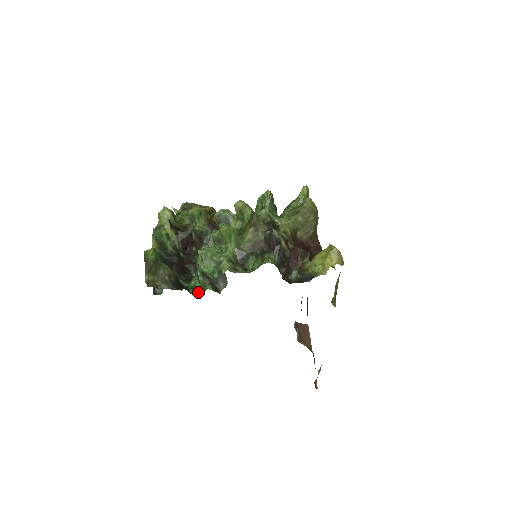
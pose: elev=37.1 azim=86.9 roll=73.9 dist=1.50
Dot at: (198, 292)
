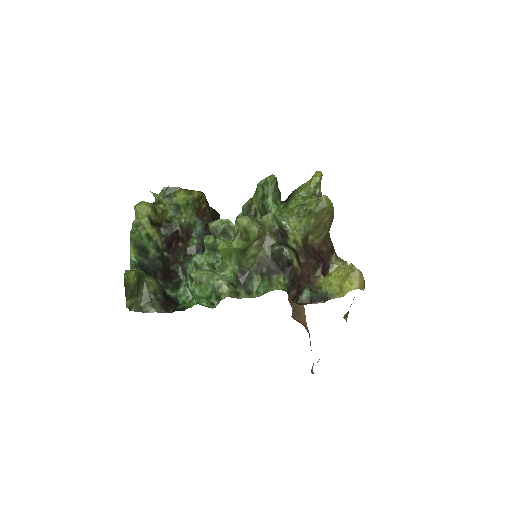
Dot at: occluded
